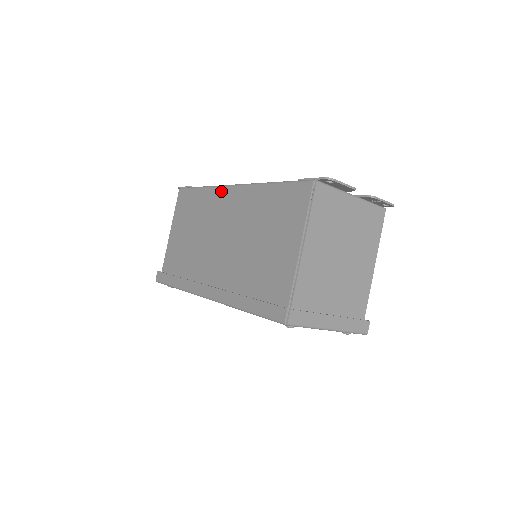
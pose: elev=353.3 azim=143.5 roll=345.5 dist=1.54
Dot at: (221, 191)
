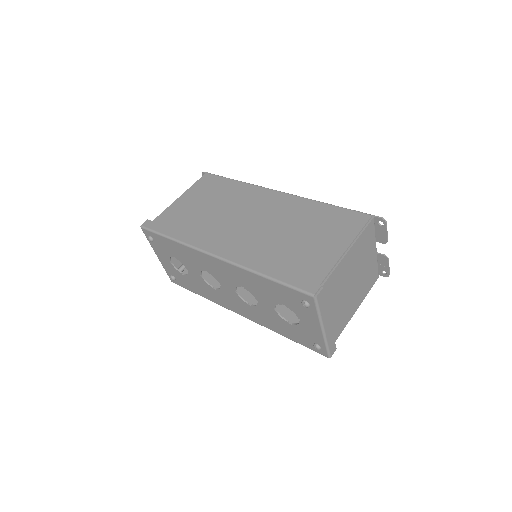
Dot at: (263, 190)
